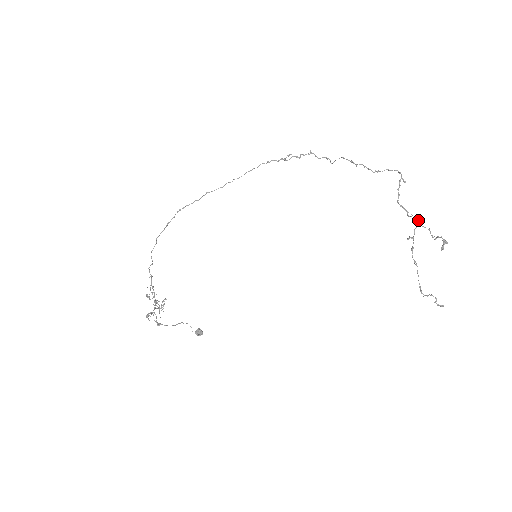
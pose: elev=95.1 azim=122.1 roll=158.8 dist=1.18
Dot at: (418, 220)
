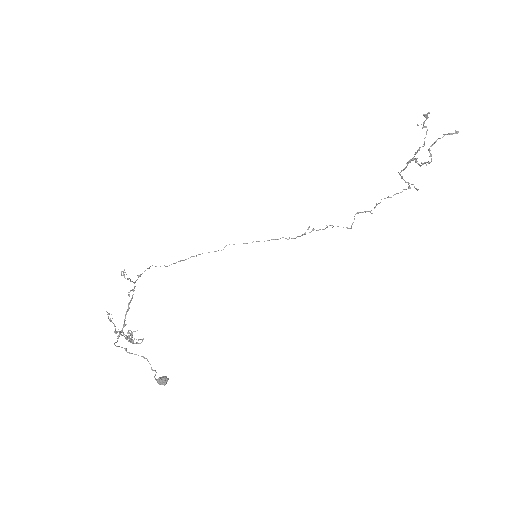
Dot at: occluded
